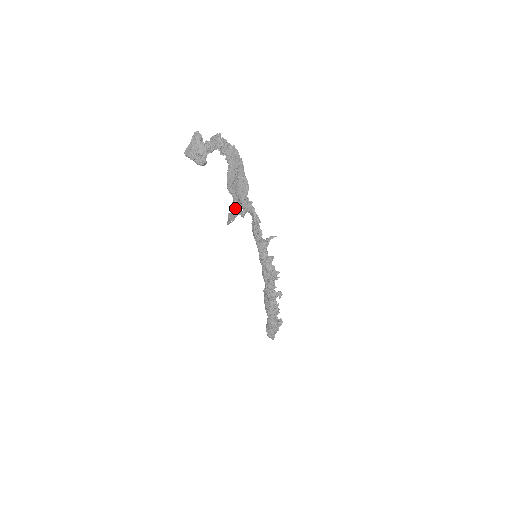
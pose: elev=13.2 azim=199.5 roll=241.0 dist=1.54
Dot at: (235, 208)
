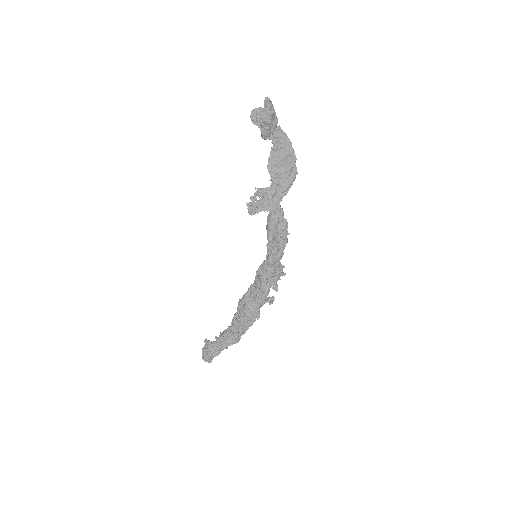
Dot at: (274, 196)
